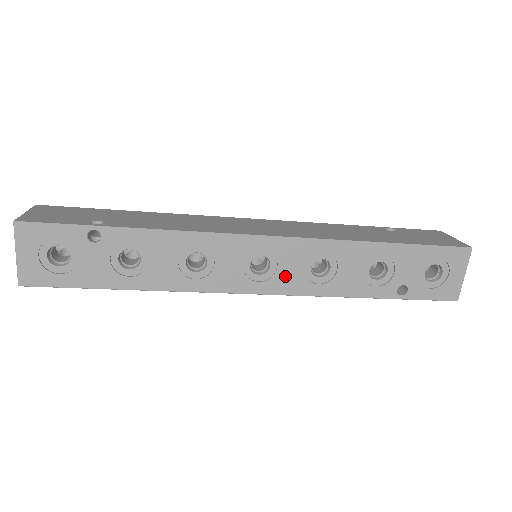
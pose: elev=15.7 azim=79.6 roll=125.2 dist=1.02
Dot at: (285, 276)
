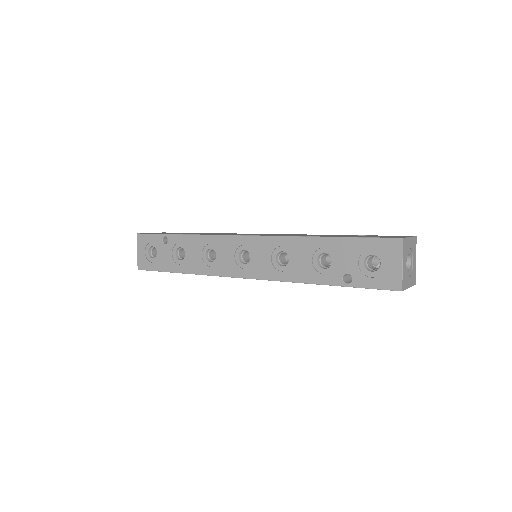
Dot at: (260, 265)
